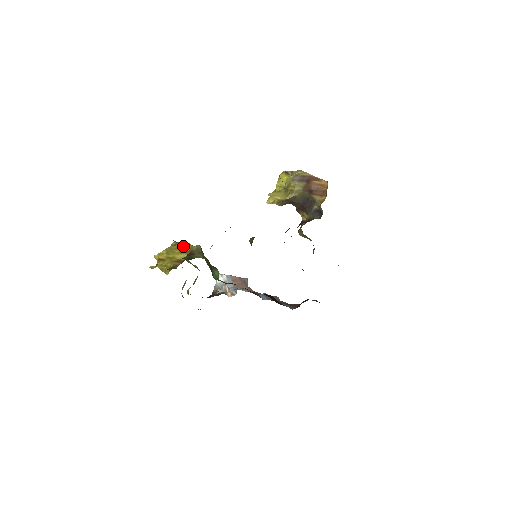
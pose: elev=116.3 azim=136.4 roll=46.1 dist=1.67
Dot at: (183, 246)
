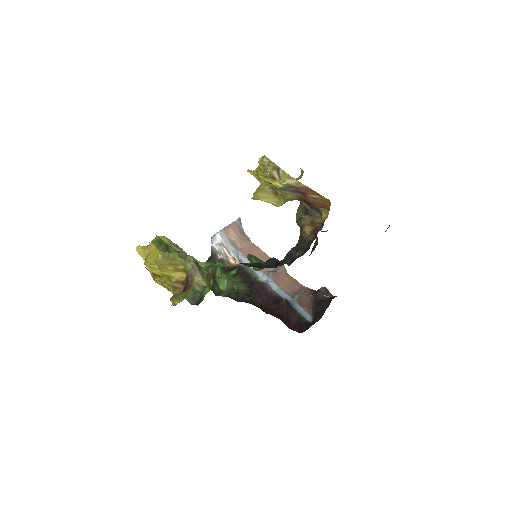
Dot at: (174, 262)
